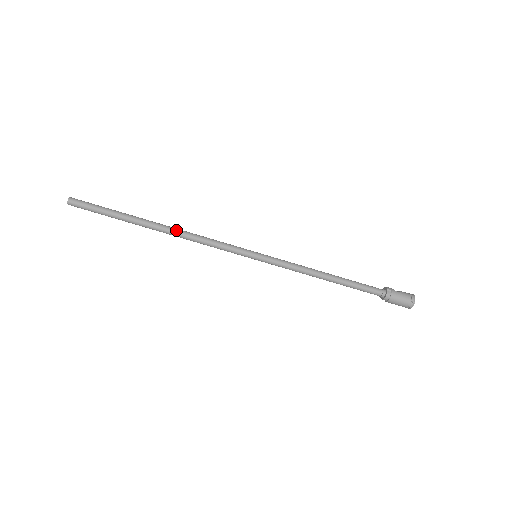
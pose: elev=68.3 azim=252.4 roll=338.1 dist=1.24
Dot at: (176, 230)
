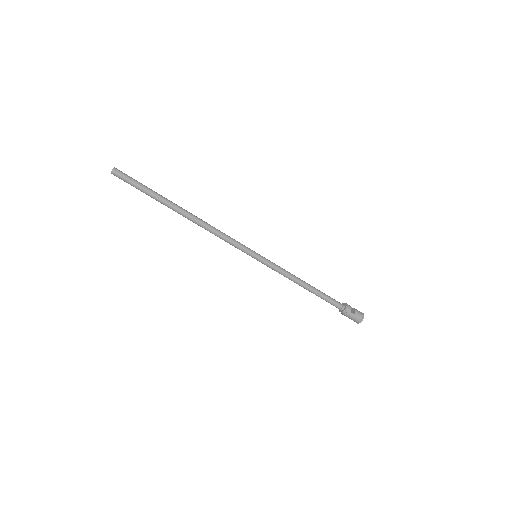
Dot at: (197, 222)
